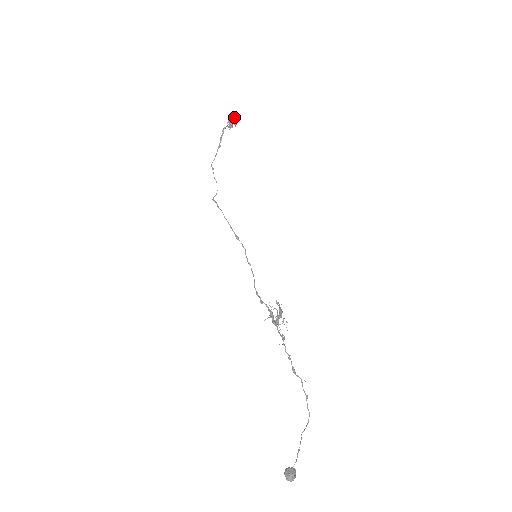
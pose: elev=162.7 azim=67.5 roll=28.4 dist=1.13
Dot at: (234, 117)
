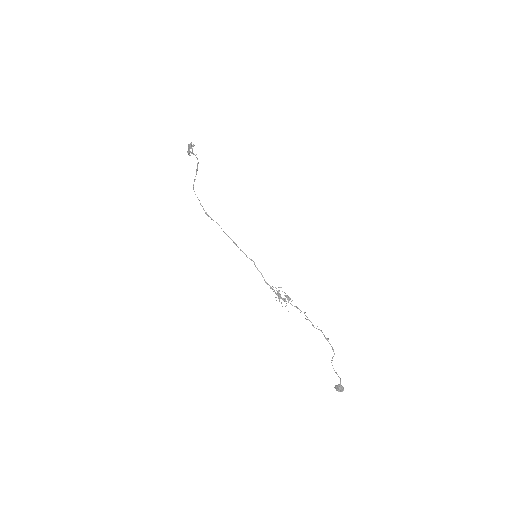
Dot at: occluded
